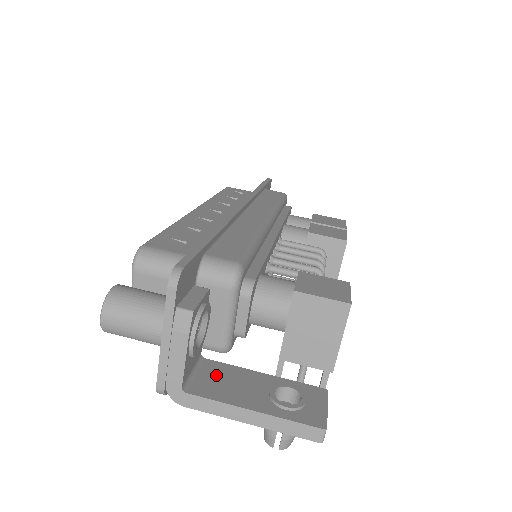
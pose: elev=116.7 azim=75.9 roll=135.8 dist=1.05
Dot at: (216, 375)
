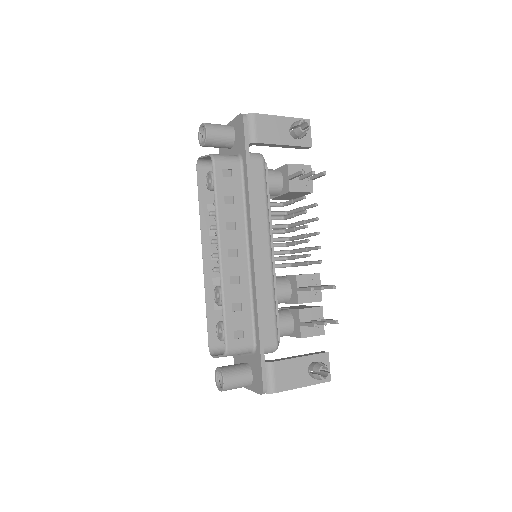
Dot at: occluded
